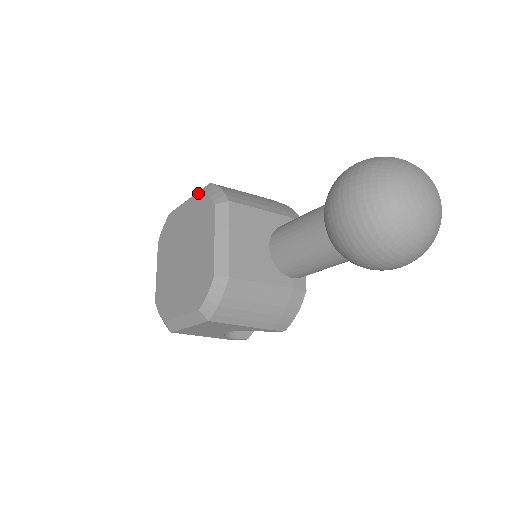
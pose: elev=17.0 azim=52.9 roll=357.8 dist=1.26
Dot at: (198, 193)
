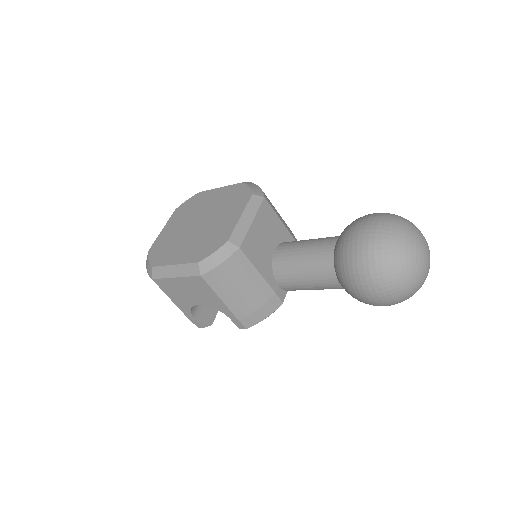
Dot at: (238, 184)
